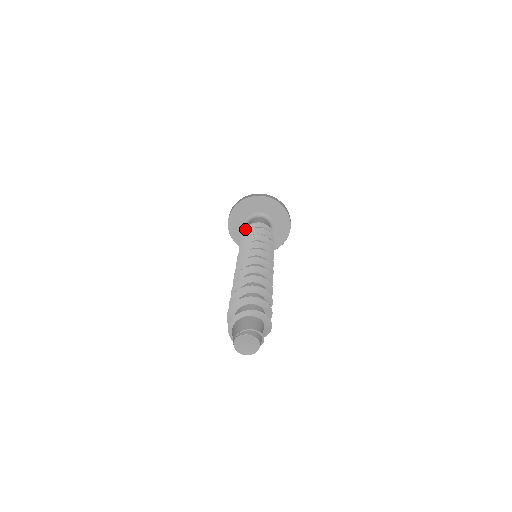
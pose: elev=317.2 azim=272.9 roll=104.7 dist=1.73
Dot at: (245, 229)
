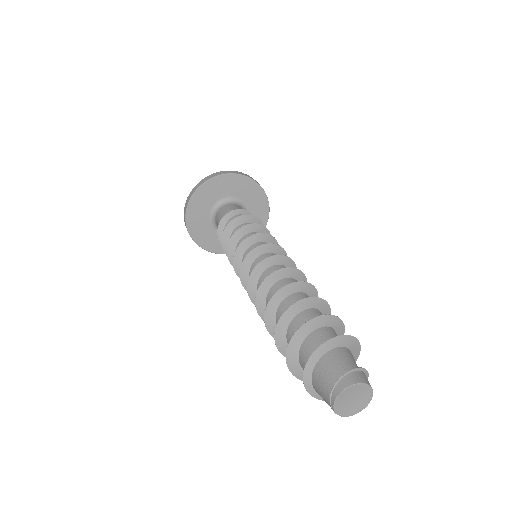
Dot at: (218, 238)
